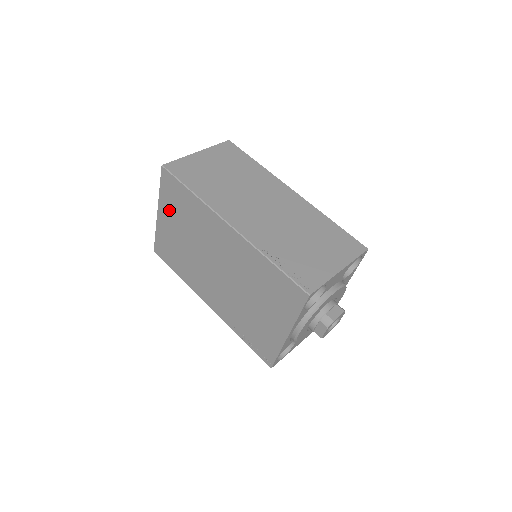
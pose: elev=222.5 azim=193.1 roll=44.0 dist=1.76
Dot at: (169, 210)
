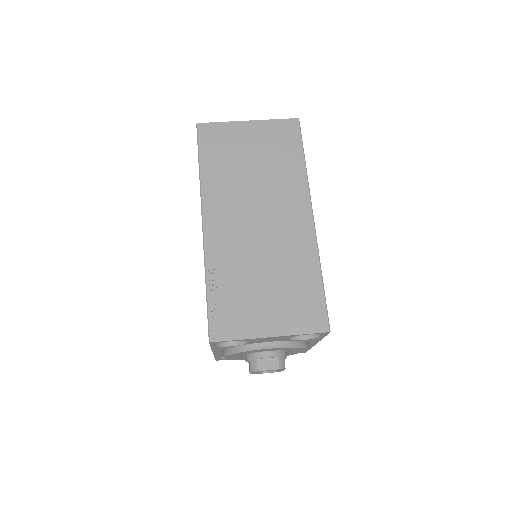
Dot at: occluded
